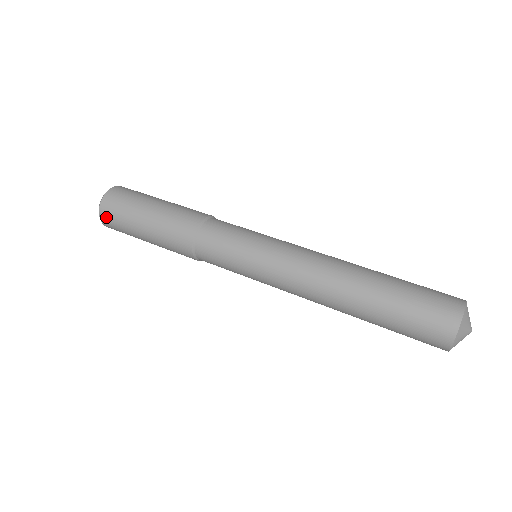
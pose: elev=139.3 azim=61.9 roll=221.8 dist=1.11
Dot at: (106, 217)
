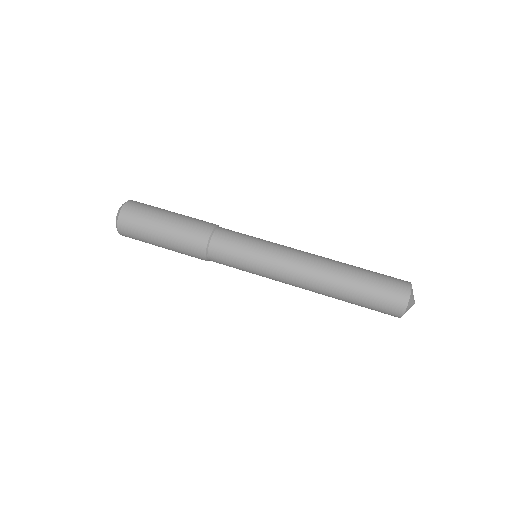
Dot at: (124, 227)
